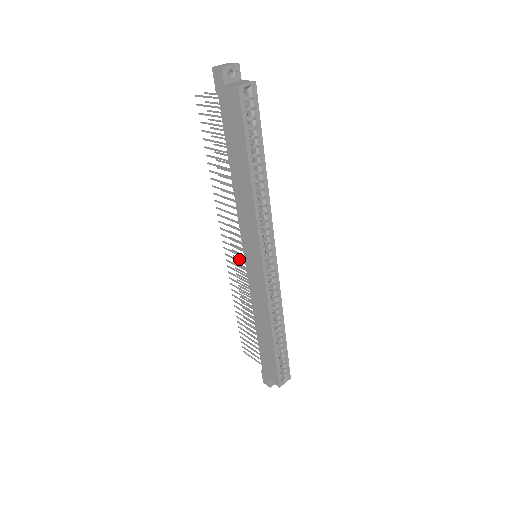
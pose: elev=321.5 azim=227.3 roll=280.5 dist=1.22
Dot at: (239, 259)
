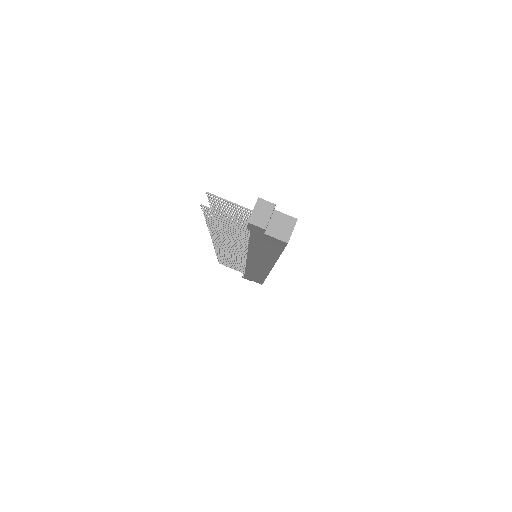
Dot at: occluded
